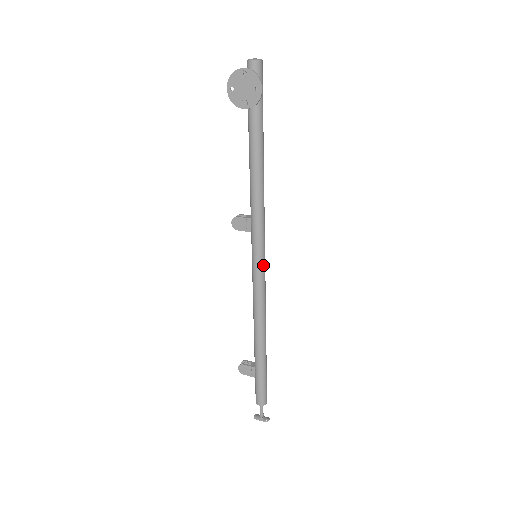
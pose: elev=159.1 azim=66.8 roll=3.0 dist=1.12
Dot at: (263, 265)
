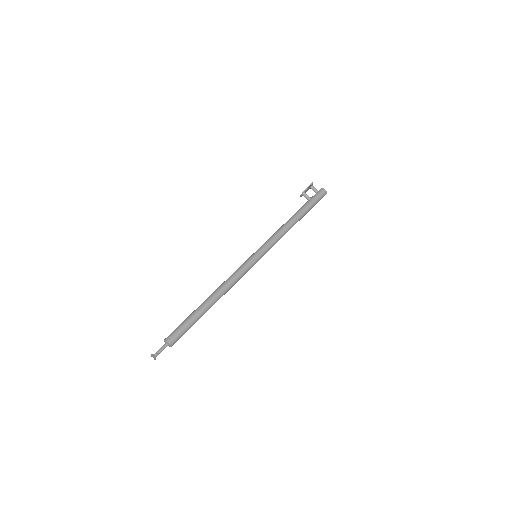
Dot at: (254, 257)
